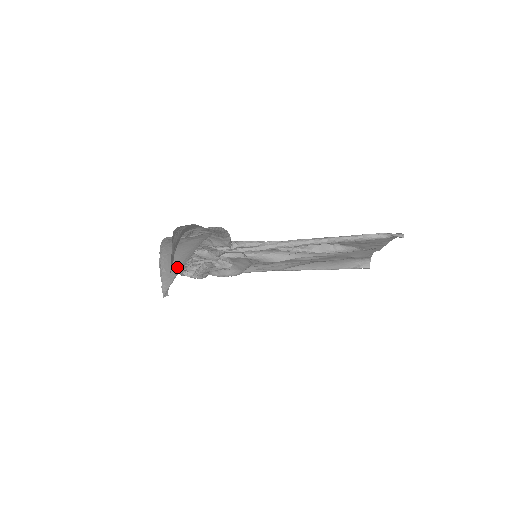
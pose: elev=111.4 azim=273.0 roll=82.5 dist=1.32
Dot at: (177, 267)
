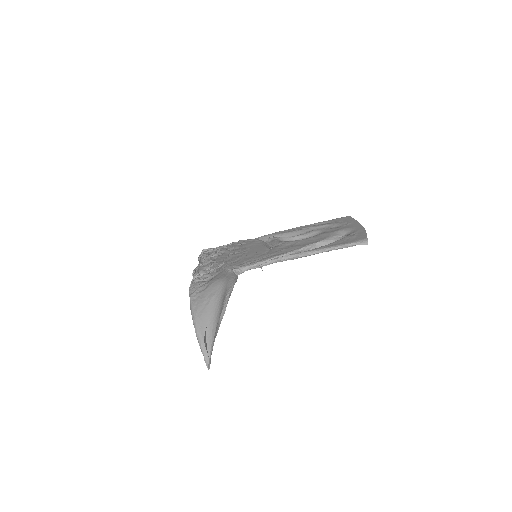
Dot at: (209, 340)
